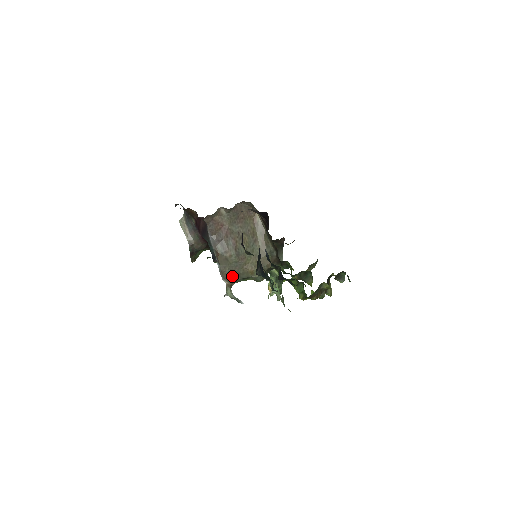
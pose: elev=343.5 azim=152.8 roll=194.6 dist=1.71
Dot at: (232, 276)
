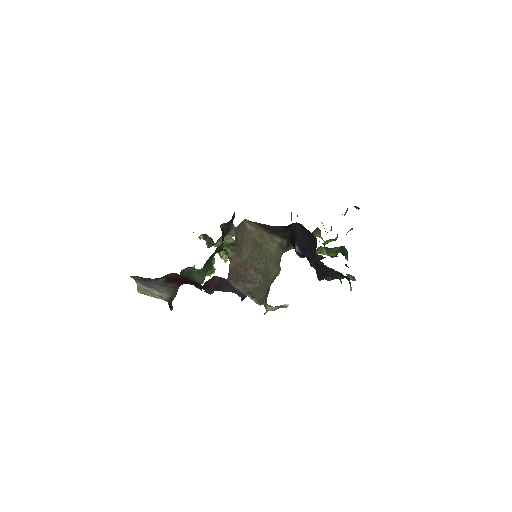
Dot at: (265, 295)
